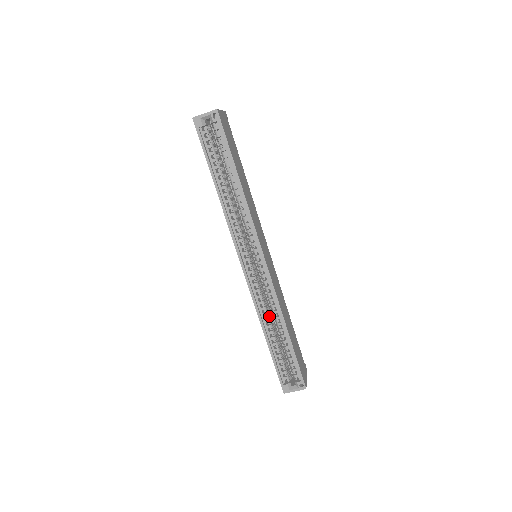
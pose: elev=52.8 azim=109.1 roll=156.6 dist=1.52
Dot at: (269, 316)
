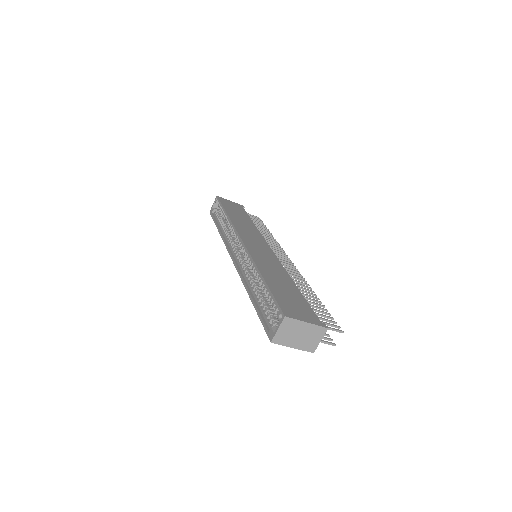
Dot at: (255, 281)
